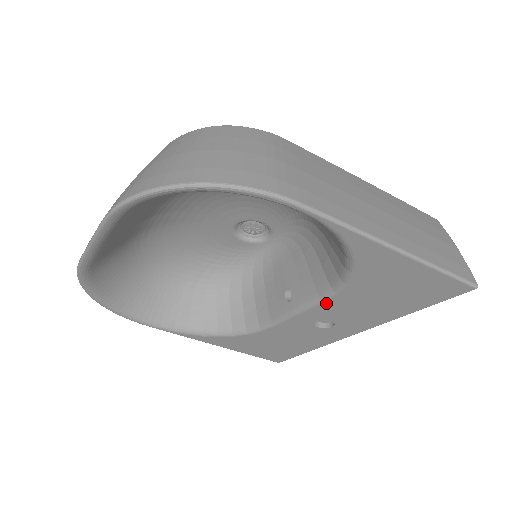
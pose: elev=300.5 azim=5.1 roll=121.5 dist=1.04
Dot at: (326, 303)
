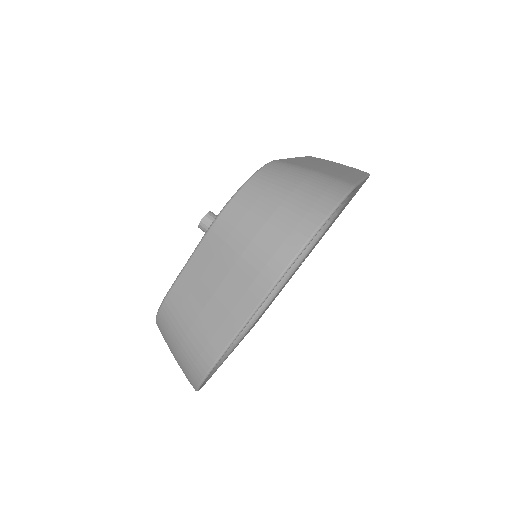
Dot at: occluded
